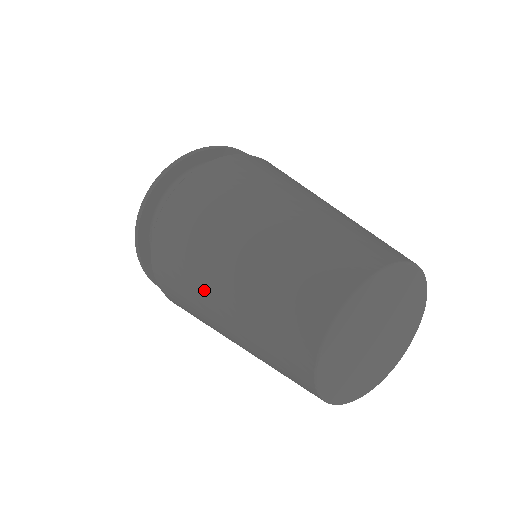
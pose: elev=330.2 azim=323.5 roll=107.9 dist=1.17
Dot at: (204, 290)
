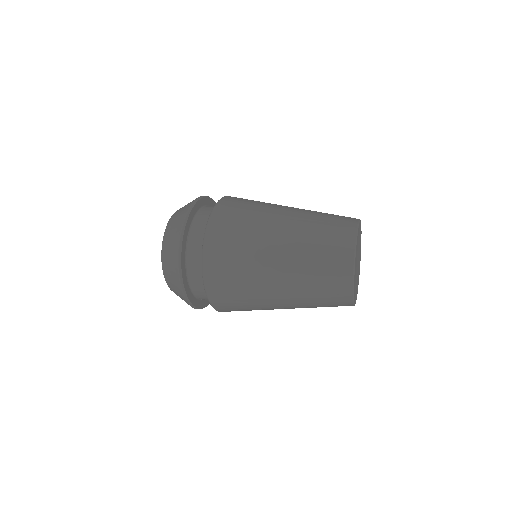
Dot at: (264, 238)
